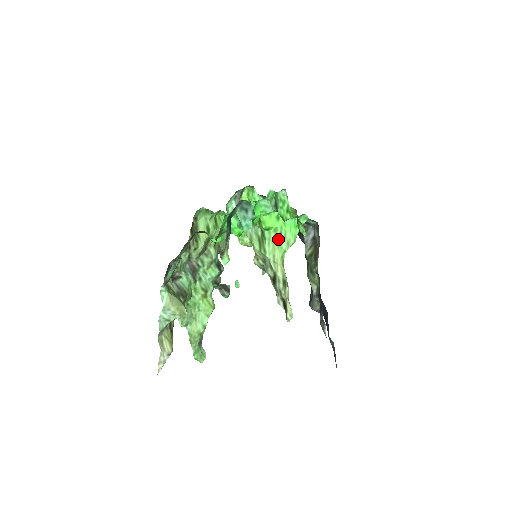
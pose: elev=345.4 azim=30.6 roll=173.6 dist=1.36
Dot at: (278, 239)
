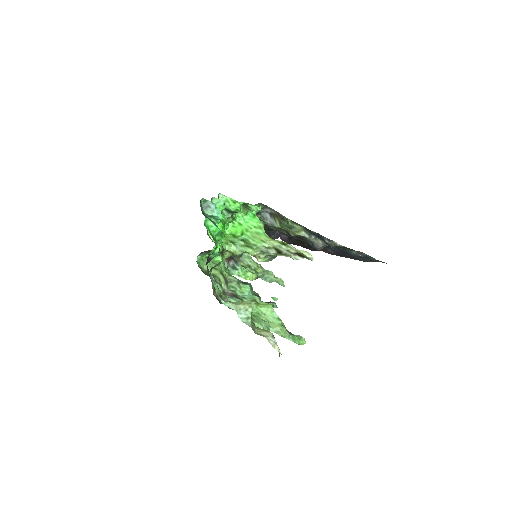
Dot at: (253, 232)
